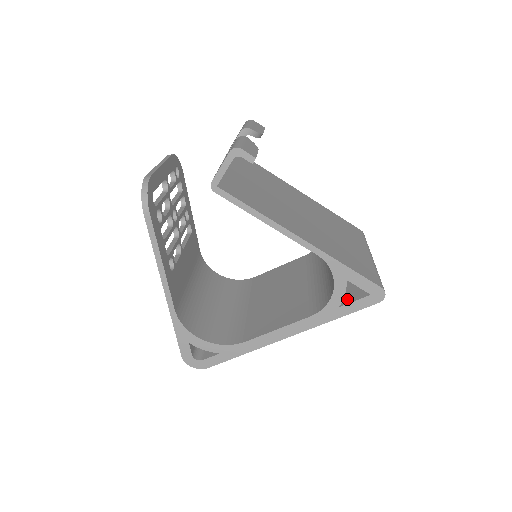
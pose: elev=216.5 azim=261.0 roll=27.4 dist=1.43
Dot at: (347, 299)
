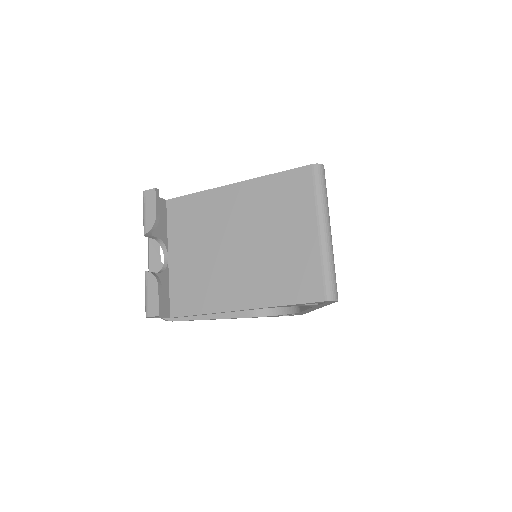
Dot at: occluded
